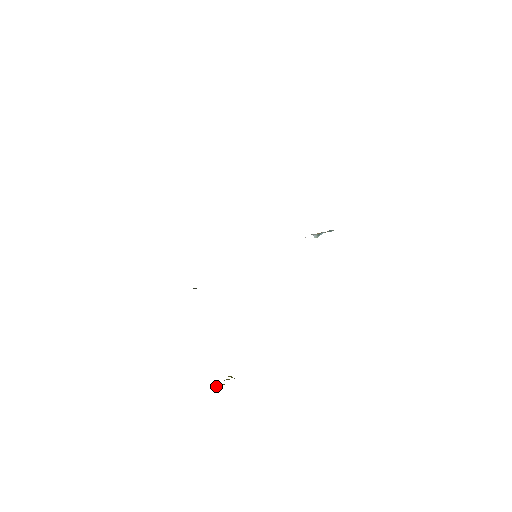
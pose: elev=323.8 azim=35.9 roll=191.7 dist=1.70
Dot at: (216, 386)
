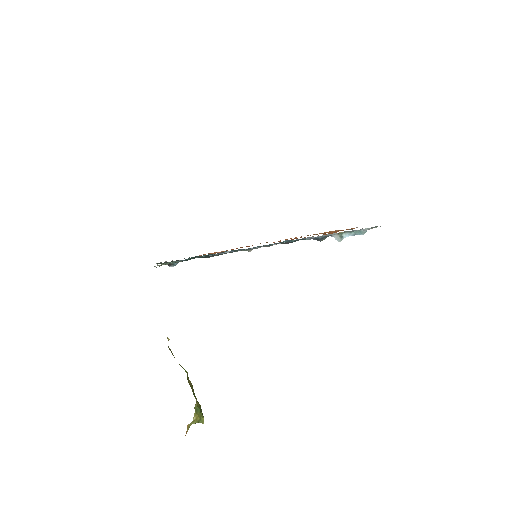
Dot at: occluded
